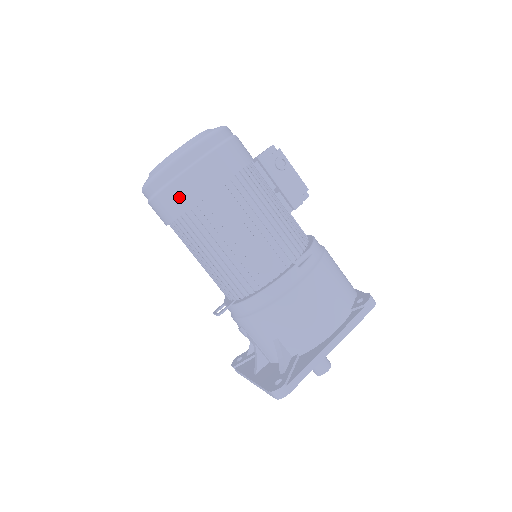
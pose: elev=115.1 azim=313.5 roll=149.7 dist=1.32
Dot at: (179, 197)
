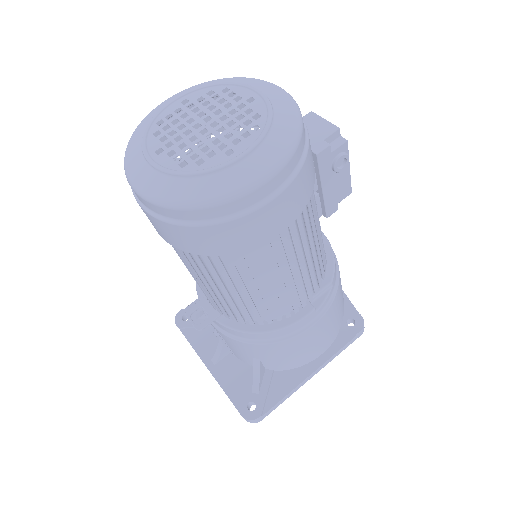
Dot at: (207, 241)
